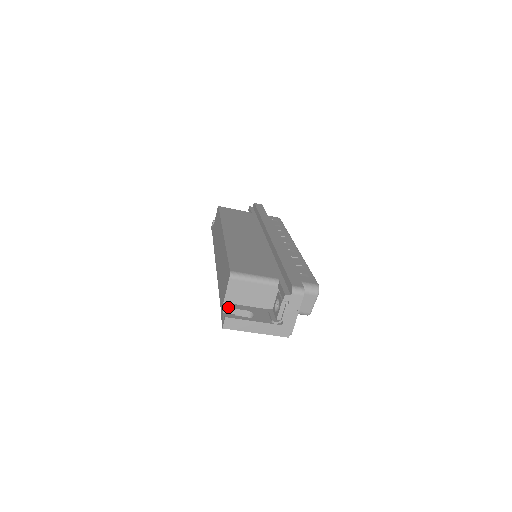
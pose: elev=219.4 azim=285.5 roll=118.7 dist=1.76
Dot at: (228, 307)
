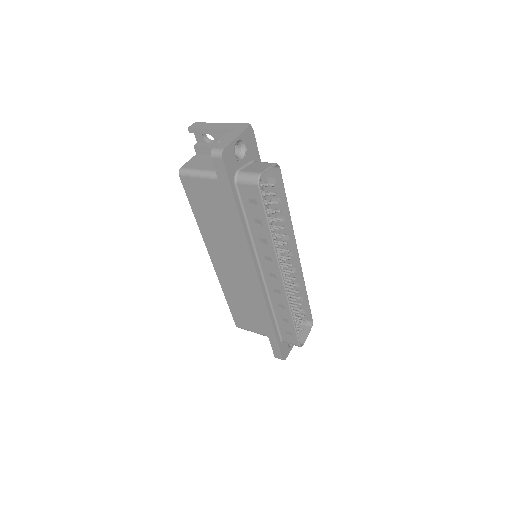
Dot at: occluded
